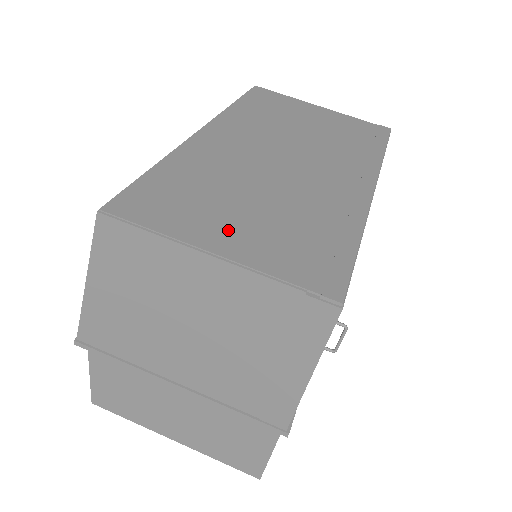
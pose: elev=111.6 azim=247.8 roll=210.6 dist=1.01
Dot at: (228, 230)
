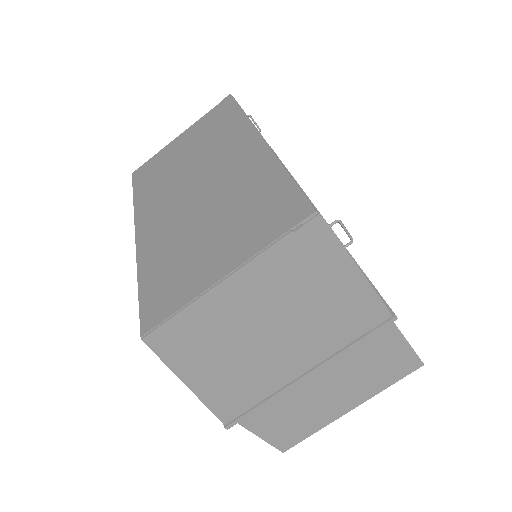
Dot at: (215, 258)
